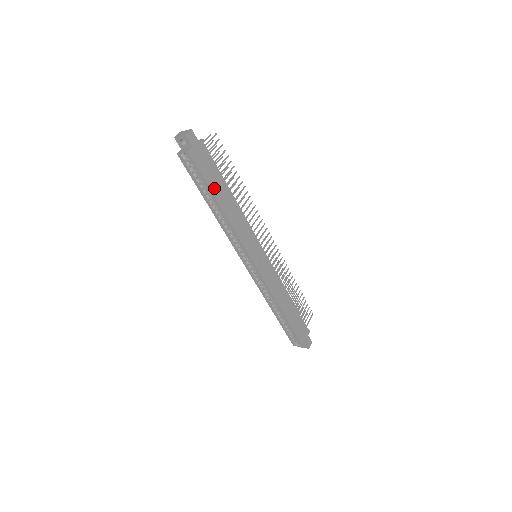
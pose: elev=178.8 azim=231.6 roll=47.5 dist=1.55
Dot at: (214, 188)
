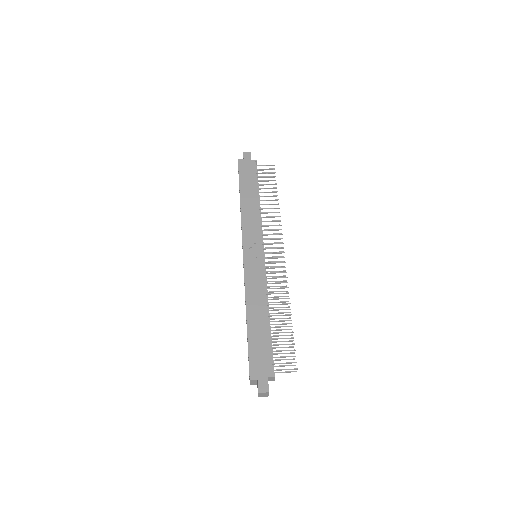
Dot at: (244, 186)
